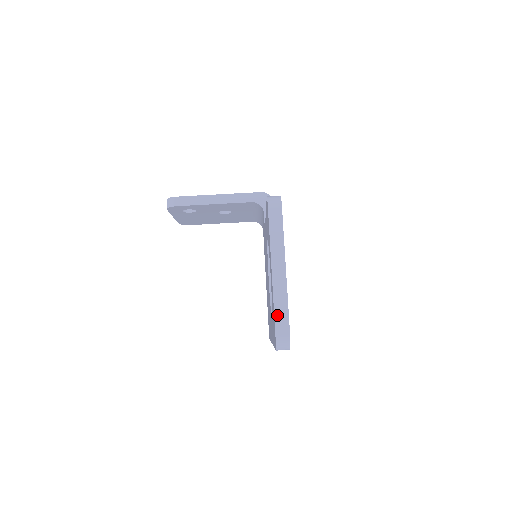
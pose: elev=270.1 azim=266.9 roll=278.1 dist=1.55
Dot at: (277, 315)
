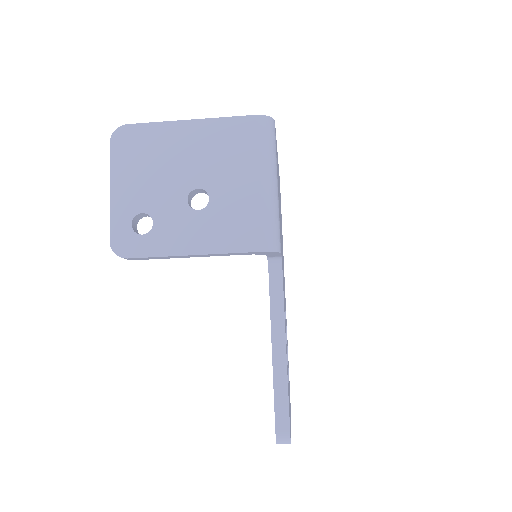
Dot at: occluded
